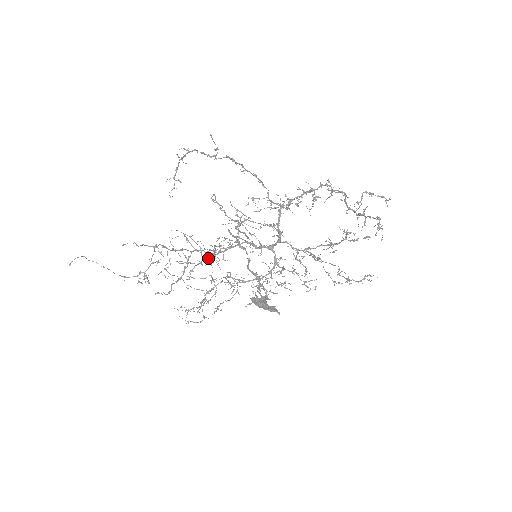
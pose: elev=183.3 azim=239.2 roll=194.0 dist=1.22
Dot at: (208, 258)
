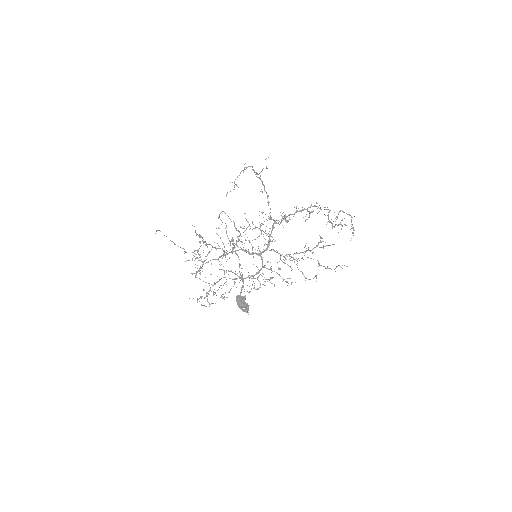
Dot at: (213, 259)
